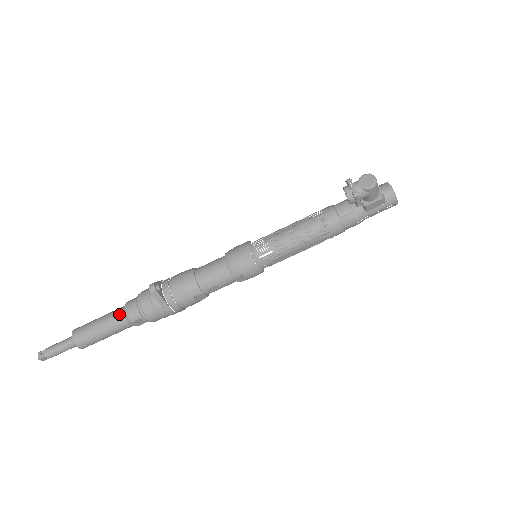
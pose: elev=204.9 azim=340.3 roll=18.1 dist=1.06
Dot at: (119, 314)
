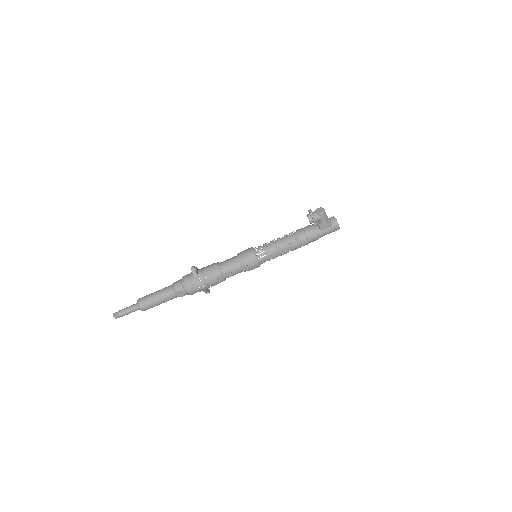
Dot at: (169, 287)
